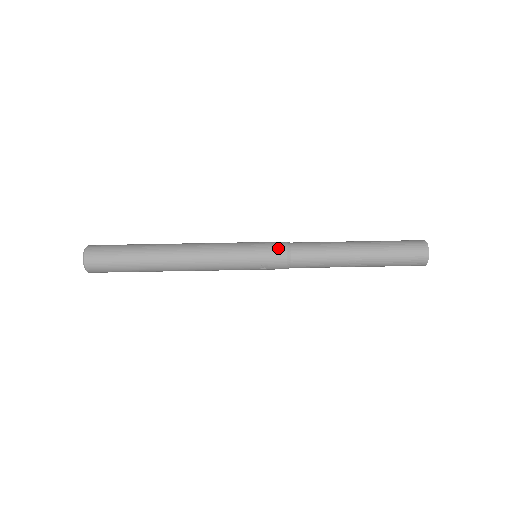
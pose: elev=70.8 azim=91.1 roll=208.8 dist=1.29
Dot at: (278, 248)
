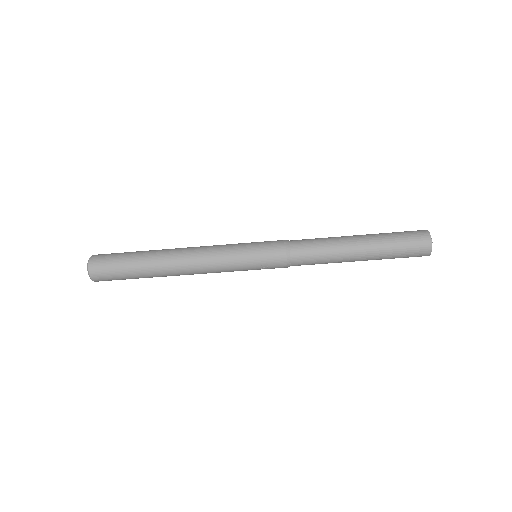
Dot at: (277, 247)
